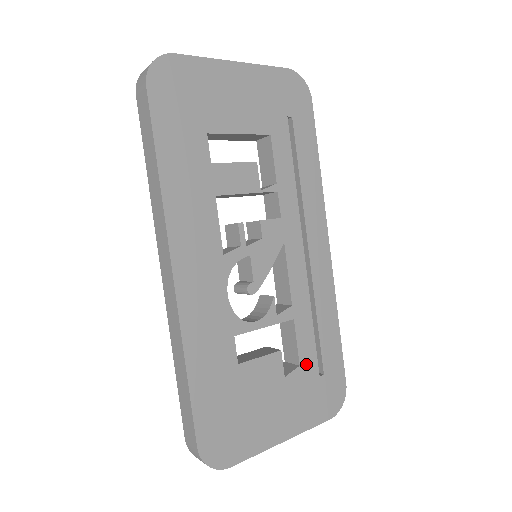
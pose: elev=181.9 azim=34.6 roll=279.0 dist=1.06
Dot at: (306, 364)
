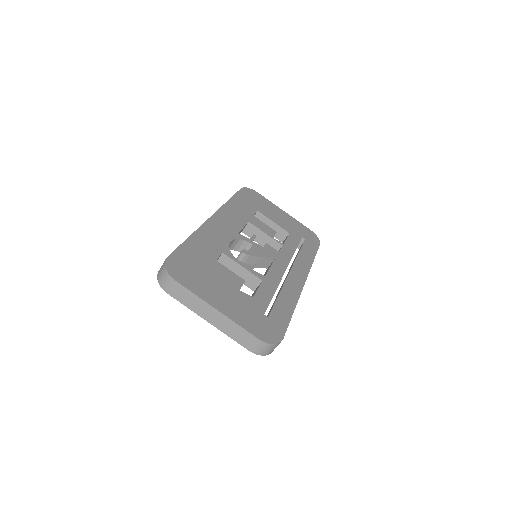
Dot at: (258, 301)
